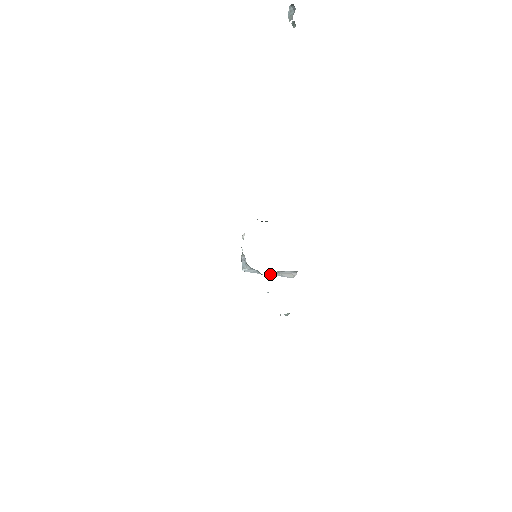
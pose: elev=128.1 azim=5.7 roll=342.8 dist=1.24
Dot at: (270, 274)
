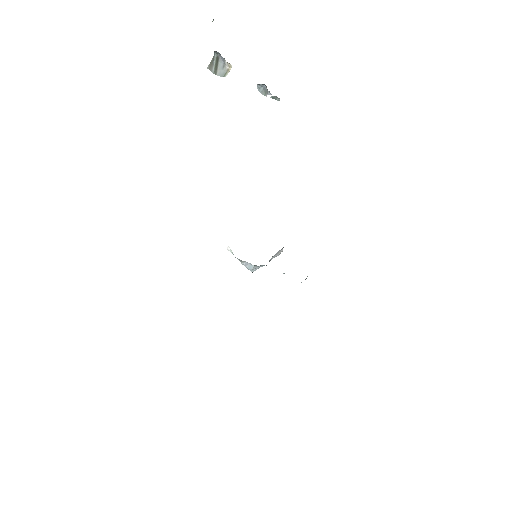
Dot at: (269, 261)
